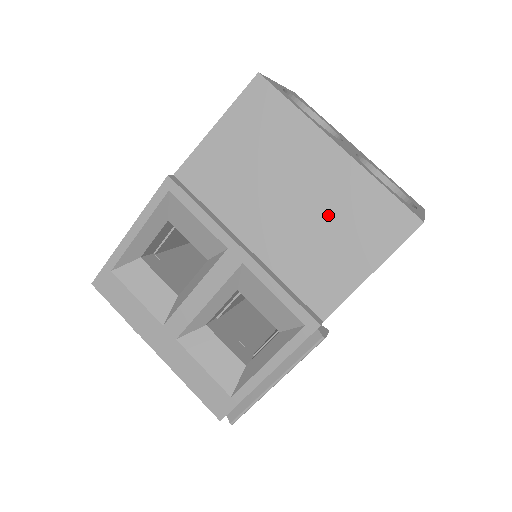
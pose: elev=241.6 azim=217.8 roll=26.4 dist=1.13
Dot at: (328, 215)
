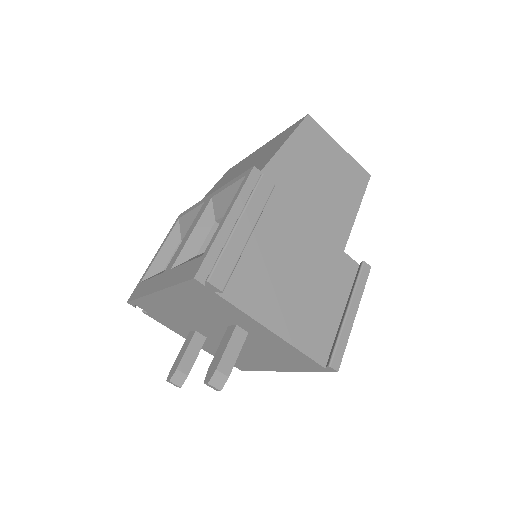
Dot at: (260, 156)
